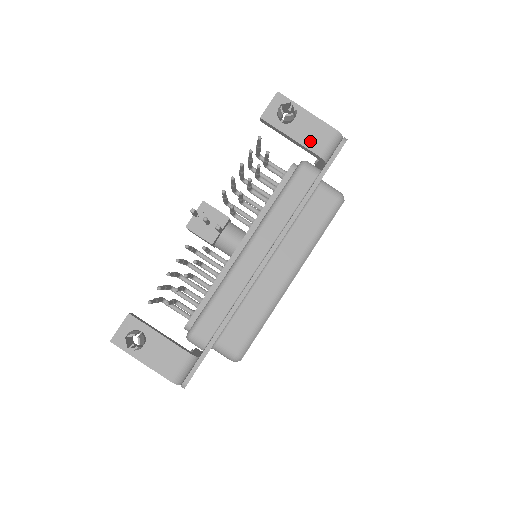
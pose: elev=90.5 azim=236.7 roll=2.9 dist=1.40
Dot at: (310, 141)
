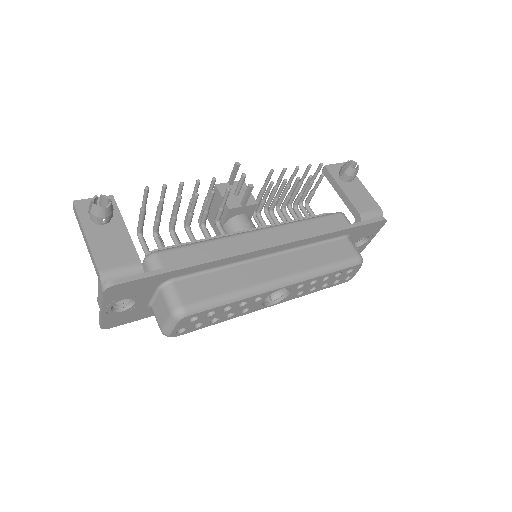
Dot at: (356, 201)
